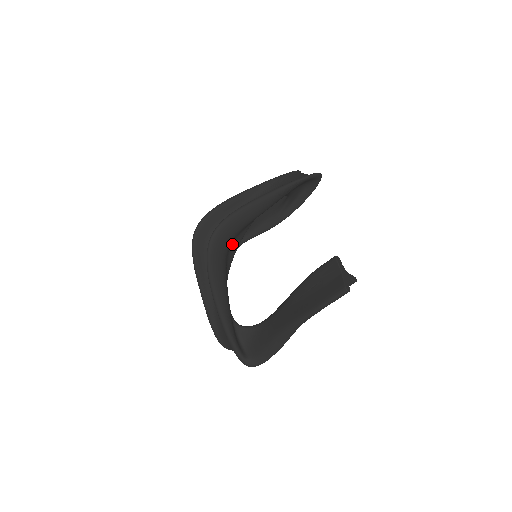
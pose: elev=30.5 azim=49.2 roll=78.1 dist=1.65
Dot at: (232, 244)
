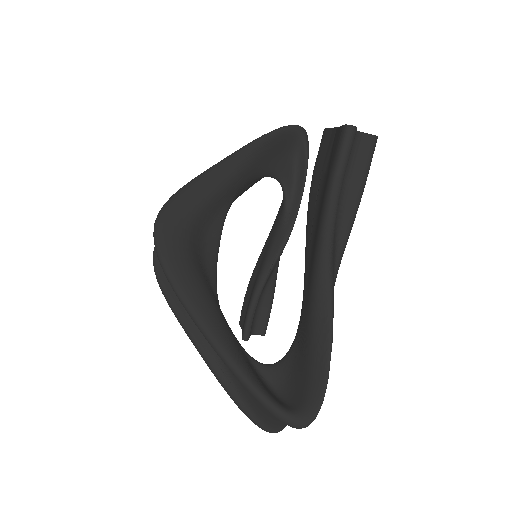
Dot at: (203, 239)
